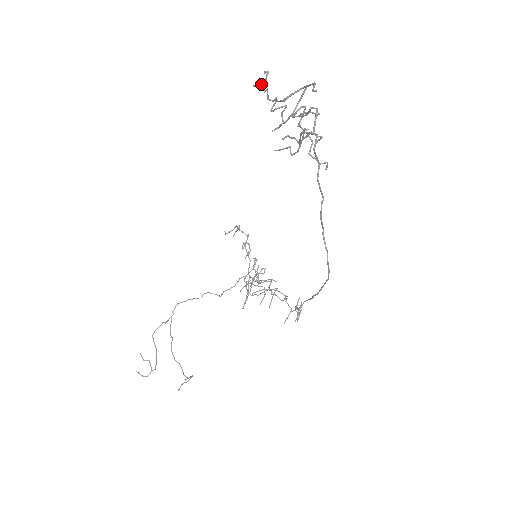
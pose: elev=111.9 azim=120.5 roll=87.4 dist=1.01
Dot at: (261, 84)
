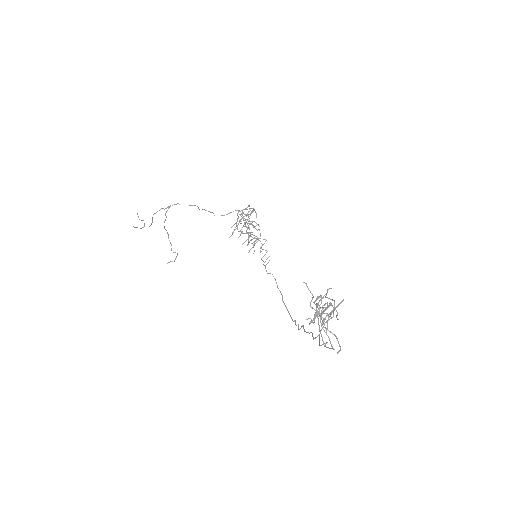
Dot at: (316, 316)
